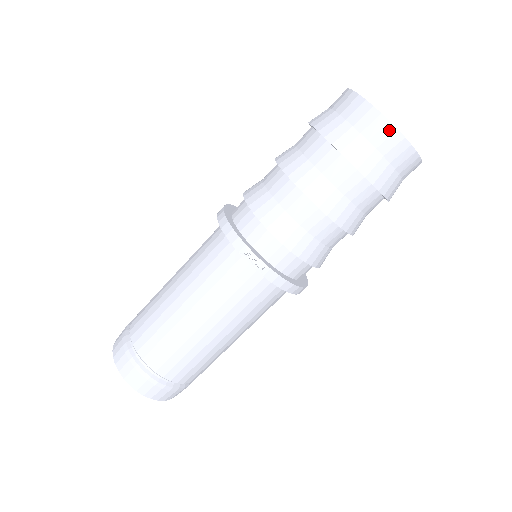
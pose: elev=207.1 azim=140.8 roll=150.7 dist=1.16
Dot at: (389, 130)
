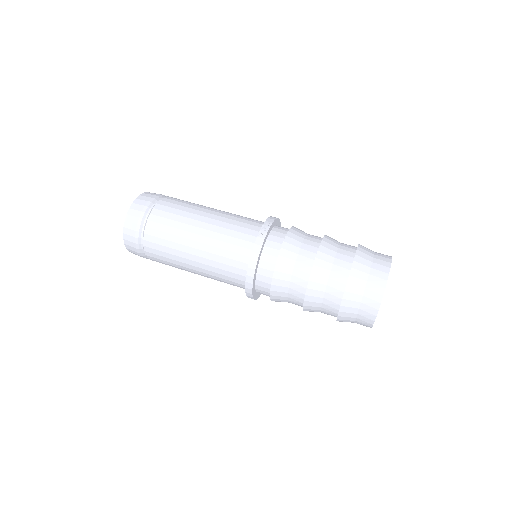
Dot at: (386, 270)
